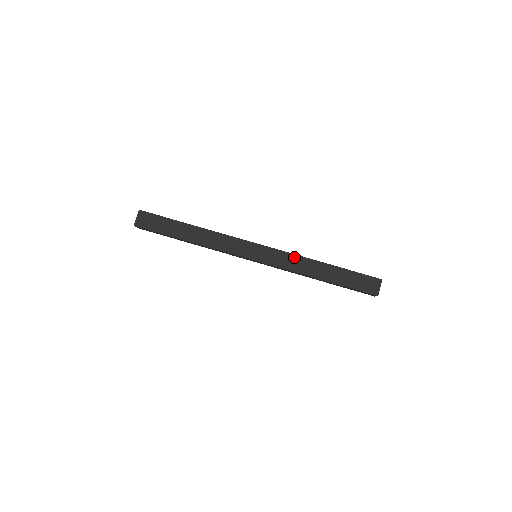
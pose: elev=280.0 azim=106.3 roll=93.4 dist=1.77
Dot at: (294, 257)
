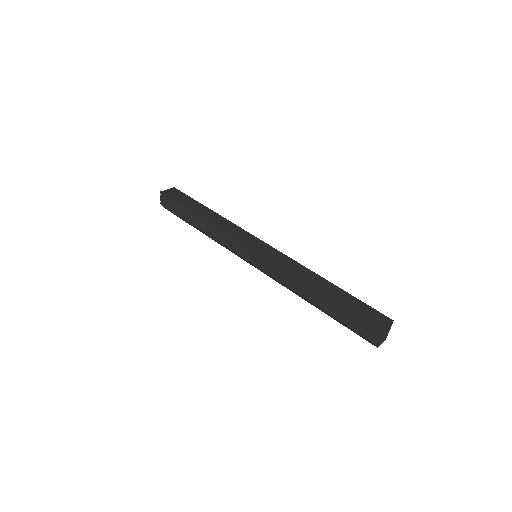
Dot at: (297, 264)
